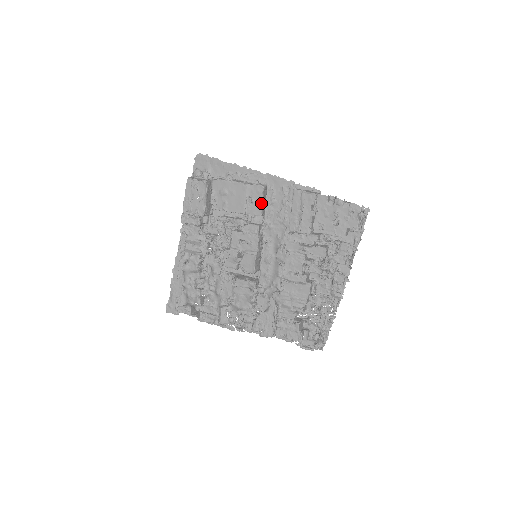
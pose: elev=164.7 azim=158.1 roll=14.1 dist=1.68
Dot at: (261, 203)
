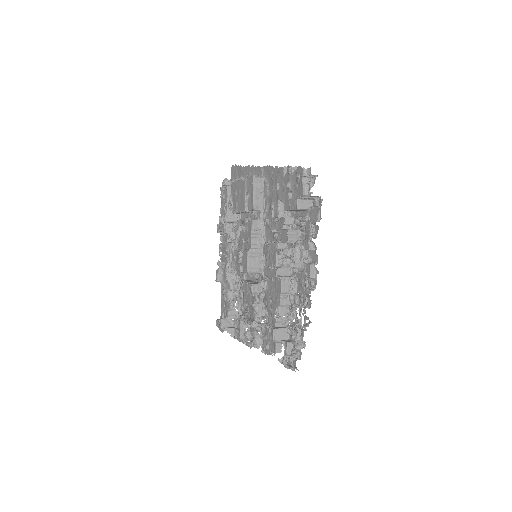
Dot at: (252, 195)
